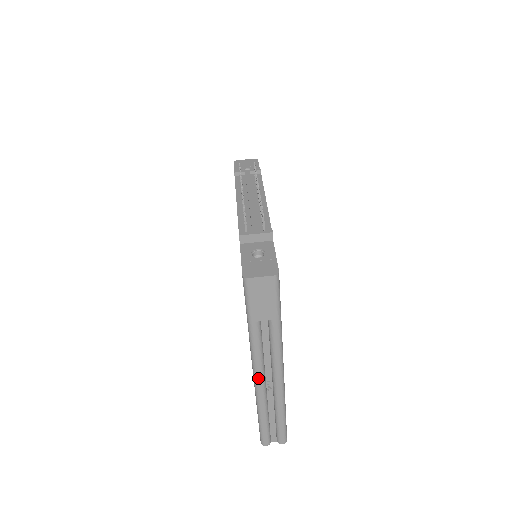
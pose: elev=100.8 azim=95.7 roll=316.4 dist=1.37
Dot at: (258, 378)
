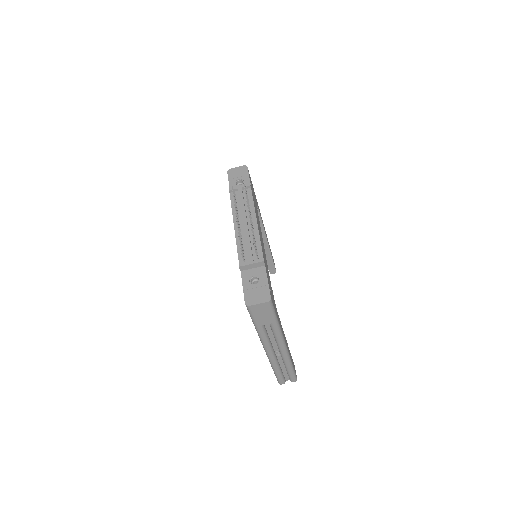
Dot at: (268, 353)
